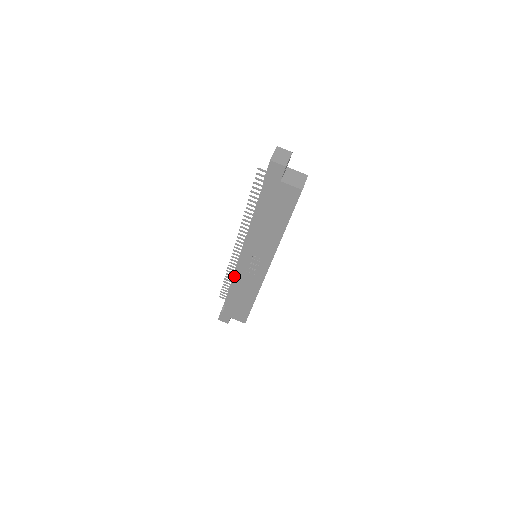
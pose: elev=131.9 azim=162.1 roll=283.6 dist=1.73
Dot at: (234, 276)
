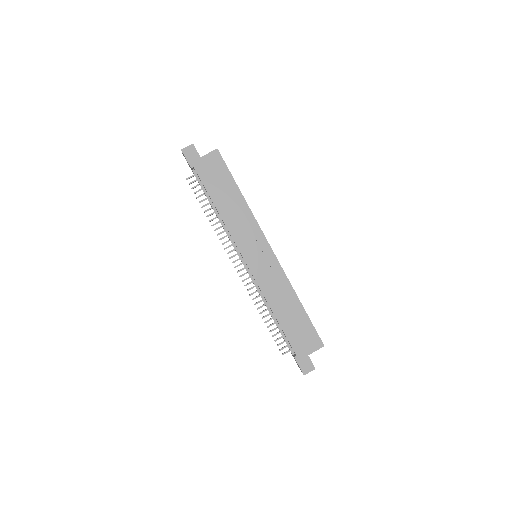
Dot at: (264, 300)
